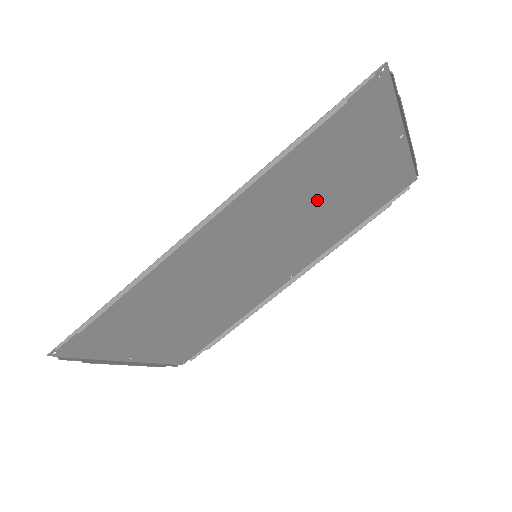
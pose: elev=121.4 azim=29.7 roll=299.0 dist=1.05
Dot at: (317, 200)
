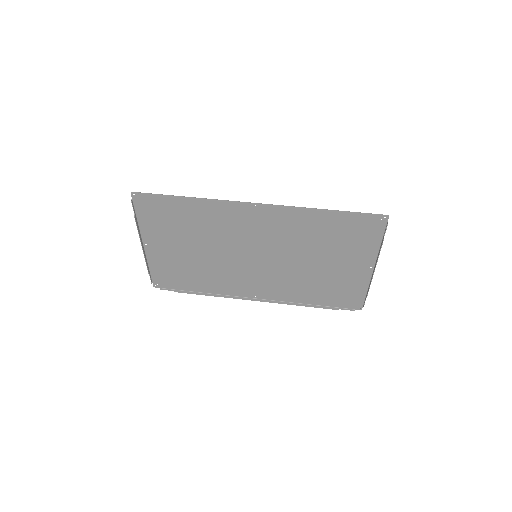
Dot at: (309, 257)
